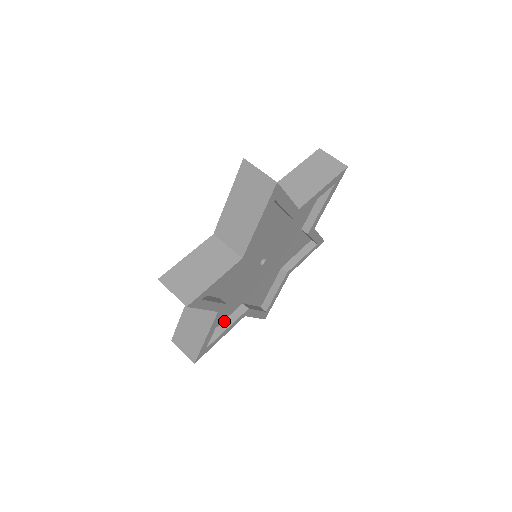
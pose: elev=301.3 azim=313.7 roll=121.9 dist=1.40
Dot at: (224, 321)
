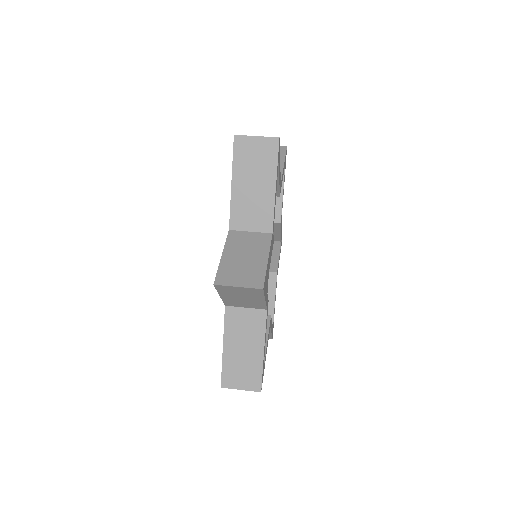
Dot at: occluded
